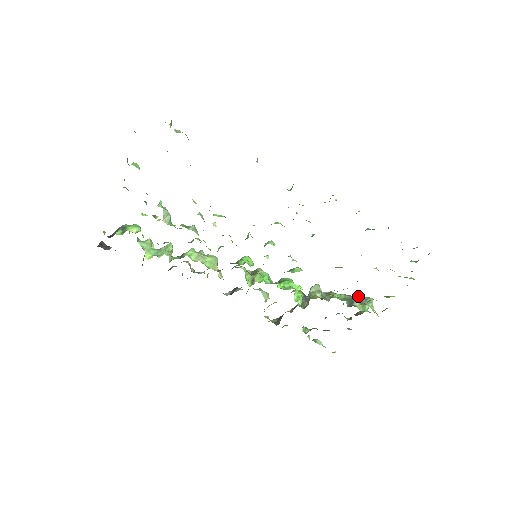
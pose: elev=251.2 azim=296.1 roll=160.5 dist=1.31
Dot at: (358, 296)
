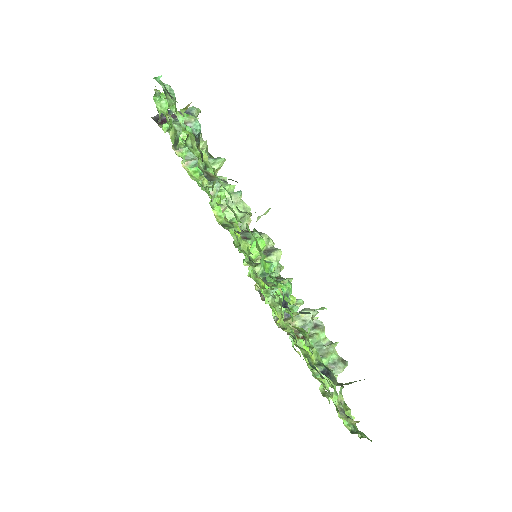
Dot at: (336, 356)
